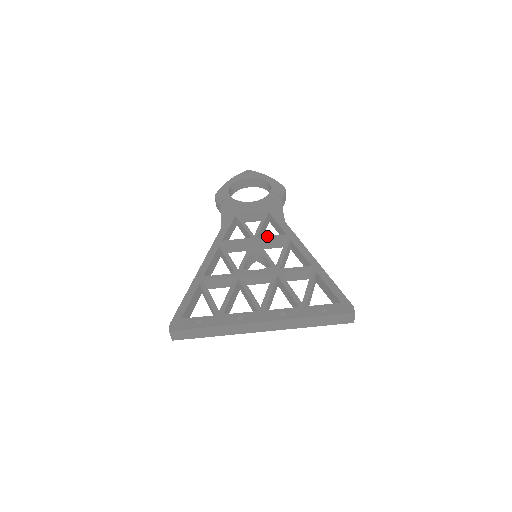
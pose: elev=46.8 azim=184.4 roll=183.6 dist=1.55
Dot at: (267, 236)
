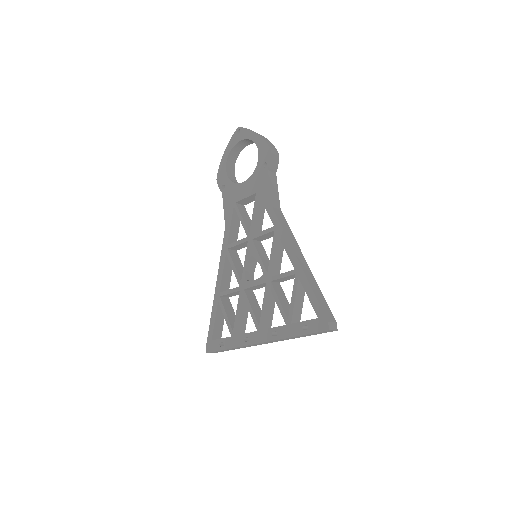
Dot at: (259, 232)
